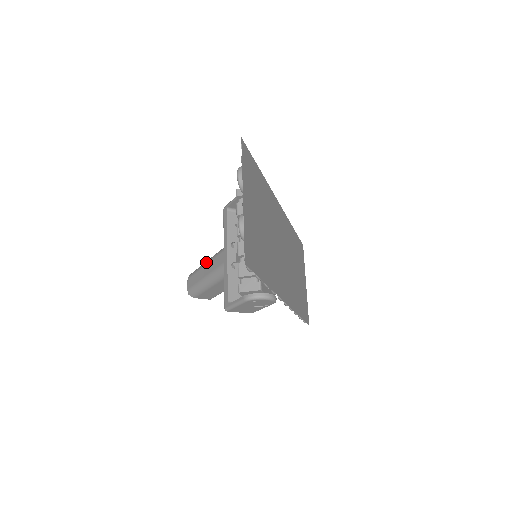
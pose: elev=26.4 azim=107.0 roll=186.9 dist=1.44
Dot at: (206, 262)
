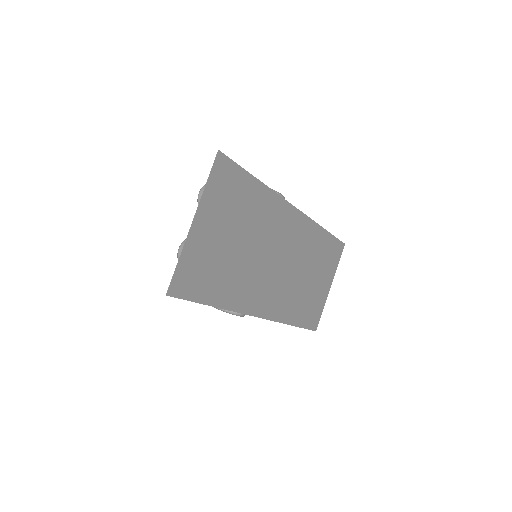
Dot at: occluded
